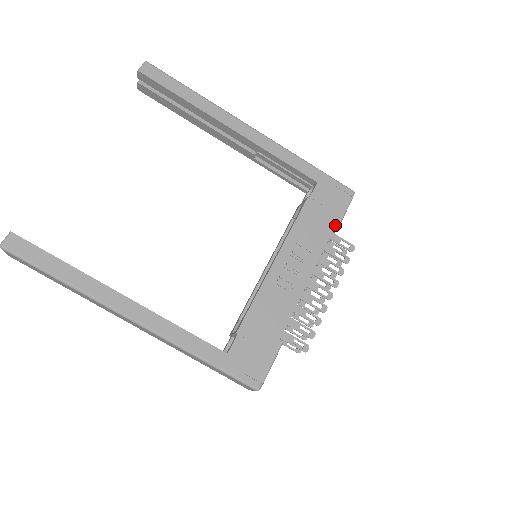
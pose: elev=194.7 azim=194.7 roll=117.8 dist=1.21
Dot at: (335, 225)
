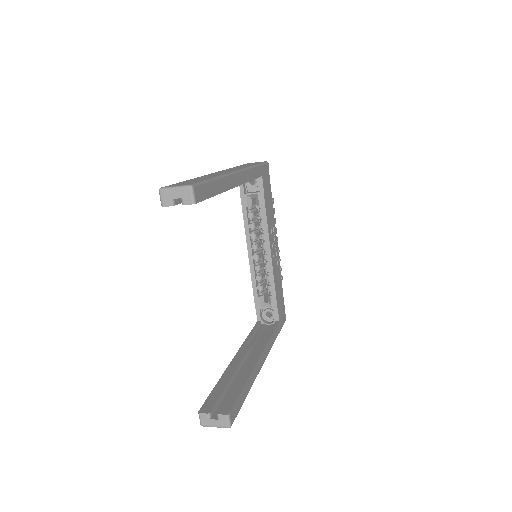
Dot at: (271, 196)
